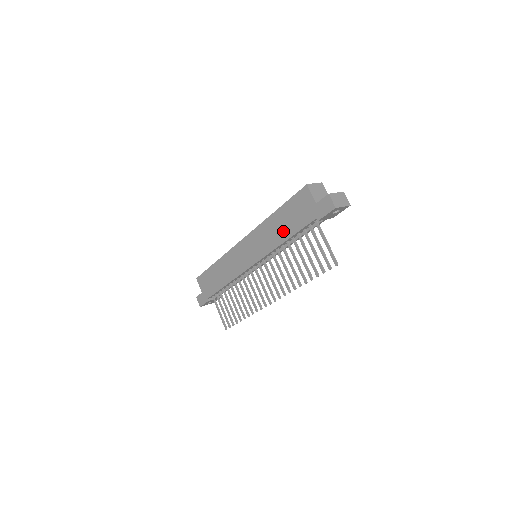
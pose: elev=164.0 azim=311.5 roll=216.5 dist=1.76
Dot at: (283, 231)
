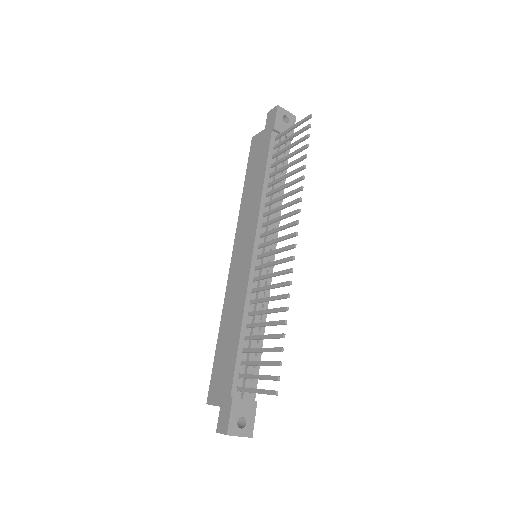
Dot at: (257, 181)
